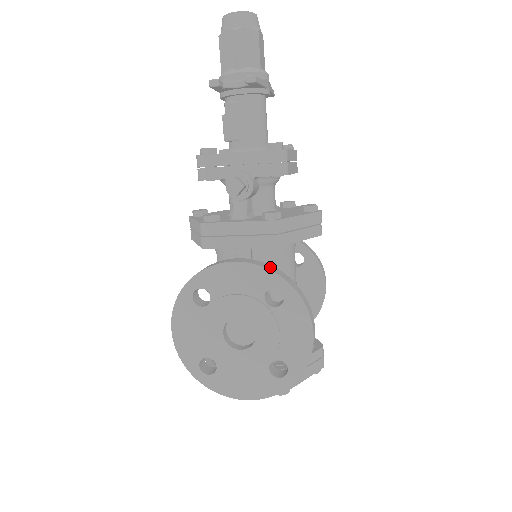
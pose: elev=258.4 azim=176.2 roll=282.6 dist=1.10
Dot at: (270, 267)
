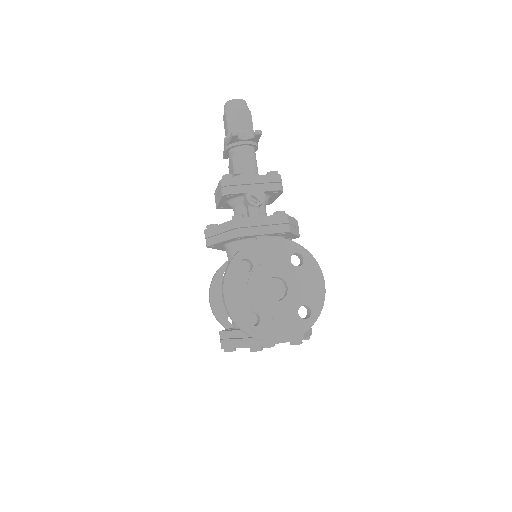
Dot at: (290, 241)
